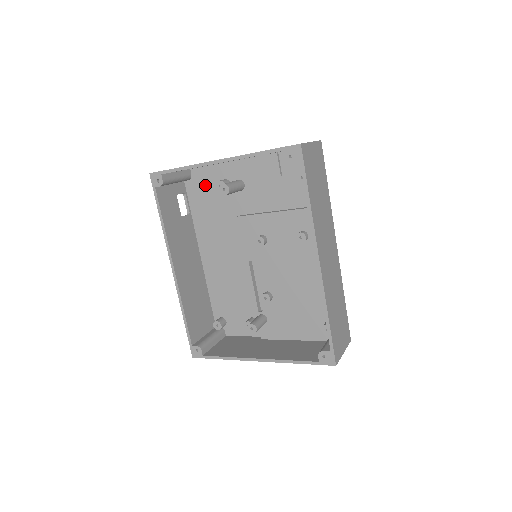
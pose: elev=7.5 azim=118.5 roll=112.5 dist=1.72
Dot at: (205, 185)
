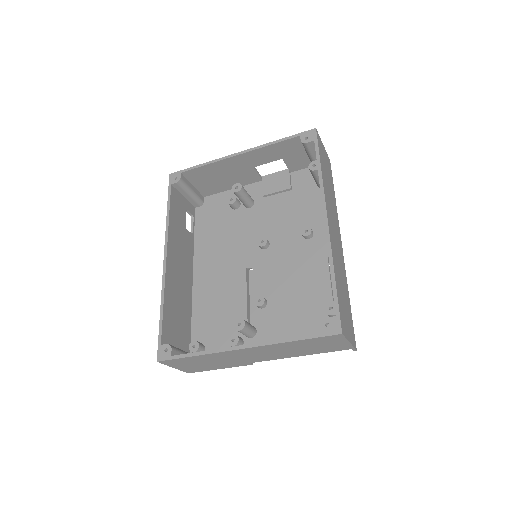
Dot at: (215, 208)
